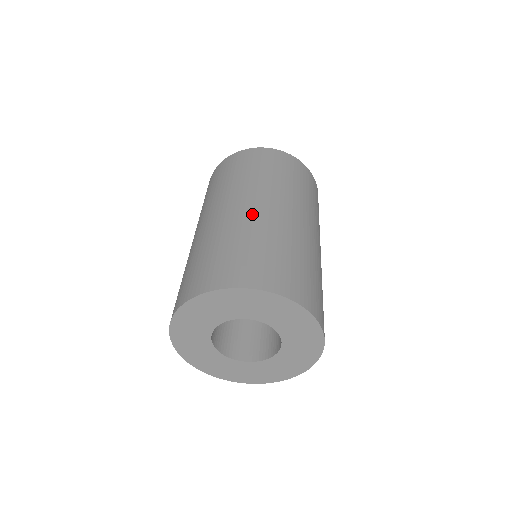
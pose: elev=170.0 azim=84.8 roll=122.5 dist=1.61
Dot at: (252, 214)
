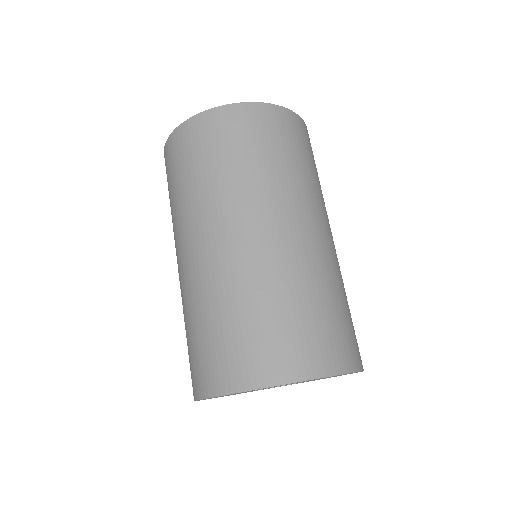
Dot at: (266, 249)
